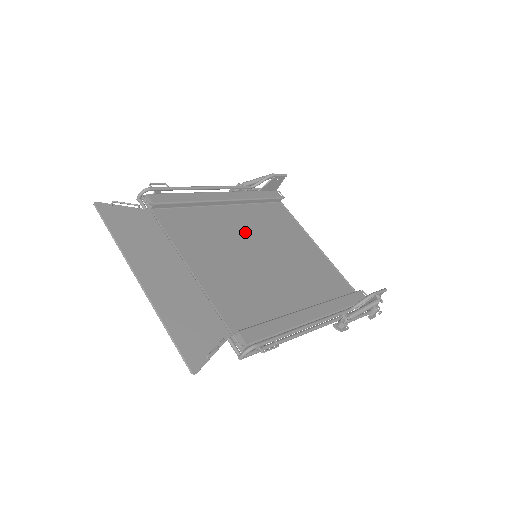
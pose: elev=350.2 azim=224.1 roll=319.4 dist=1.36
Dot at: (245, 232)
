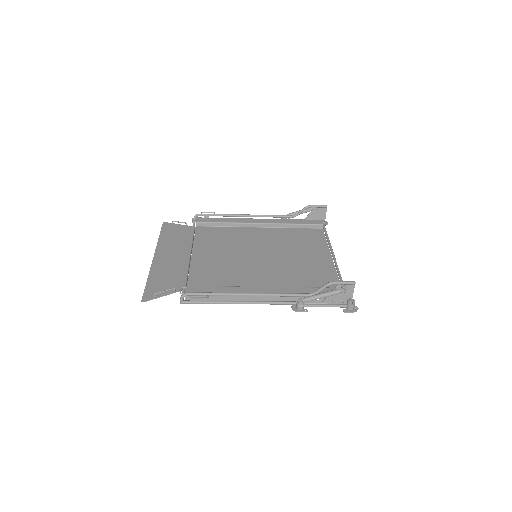
Dot at: (261, 243)
